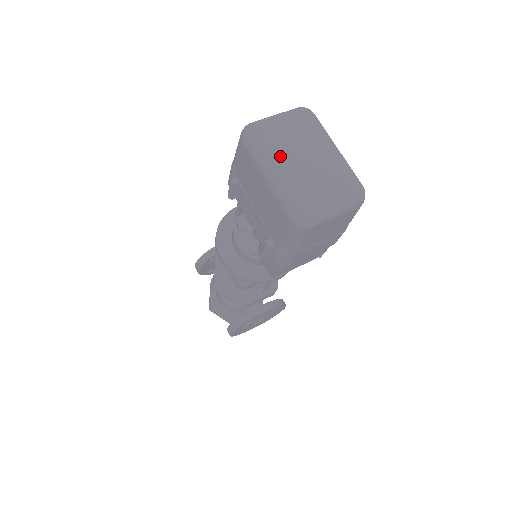
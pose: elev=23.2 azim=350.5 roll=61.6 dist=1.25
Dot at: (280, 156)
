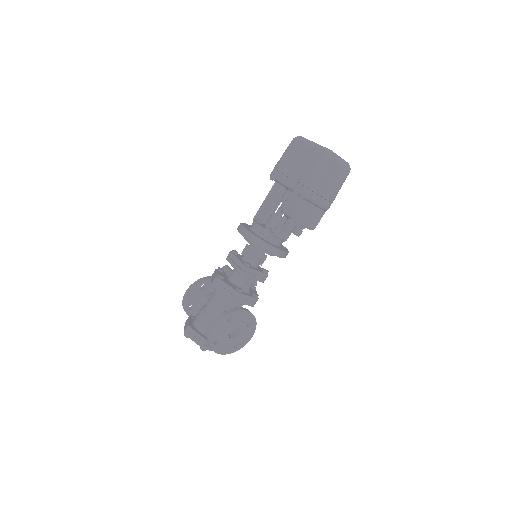
Dot at: occluded
